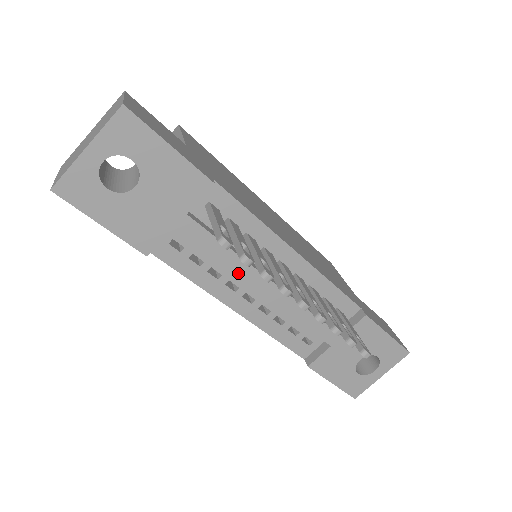
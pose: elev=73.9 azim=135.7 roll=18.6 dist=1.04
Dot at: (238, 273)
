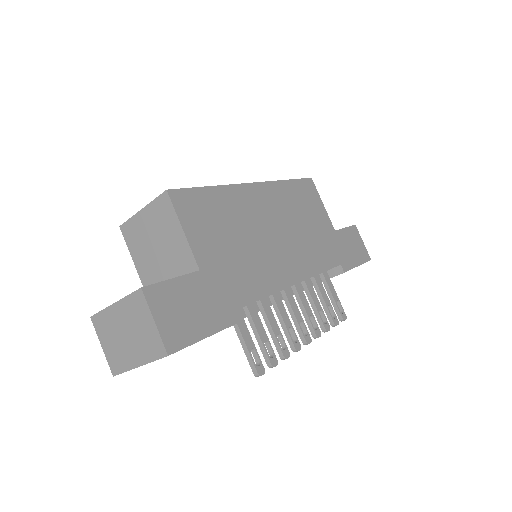
Dot at: occluded
